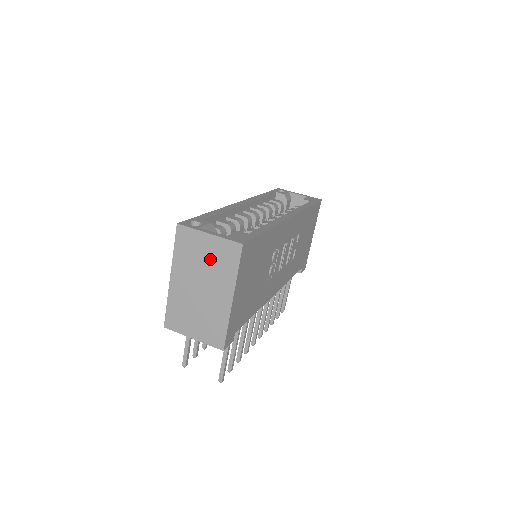
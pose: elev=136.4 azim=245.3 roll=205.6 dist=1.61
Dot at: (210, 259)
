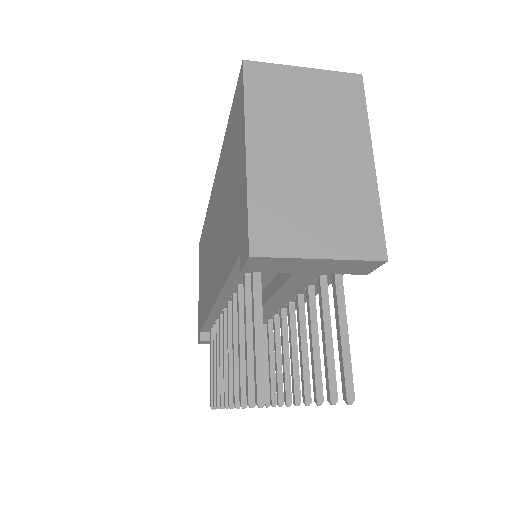
Dot at: (316, 104)
